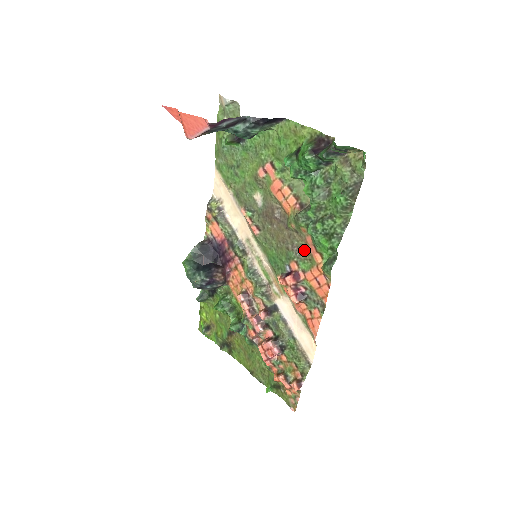
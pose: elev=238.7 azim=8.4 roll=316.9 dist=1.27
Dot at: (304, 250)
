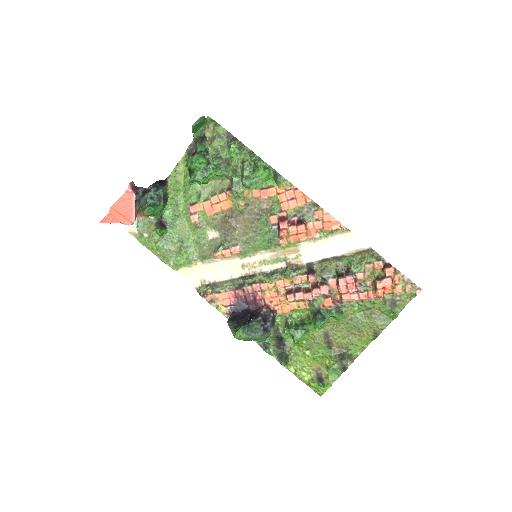
Dot at: (264, 204)
